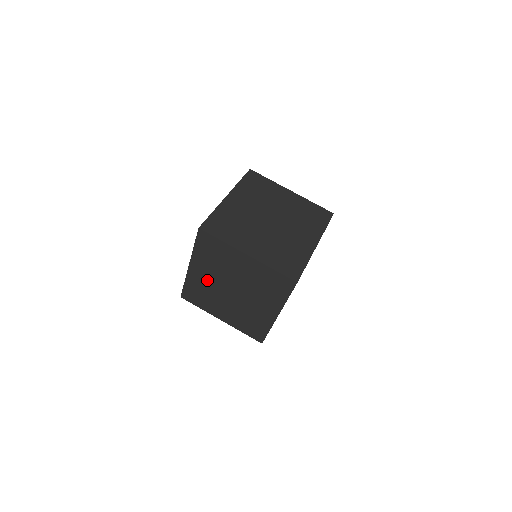
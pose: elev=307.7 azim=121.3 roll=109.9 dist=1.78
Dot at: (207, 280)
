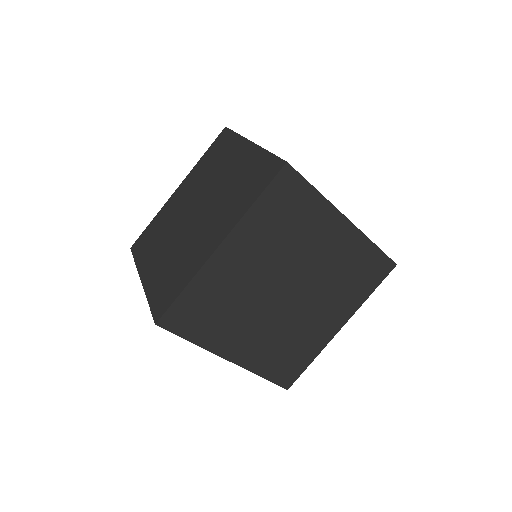
Dot at: (179, 205)
